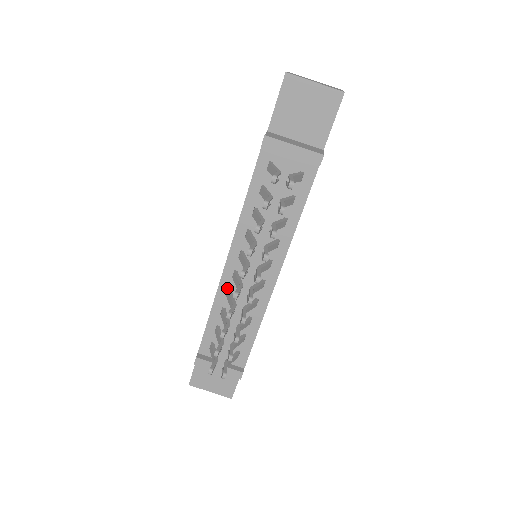
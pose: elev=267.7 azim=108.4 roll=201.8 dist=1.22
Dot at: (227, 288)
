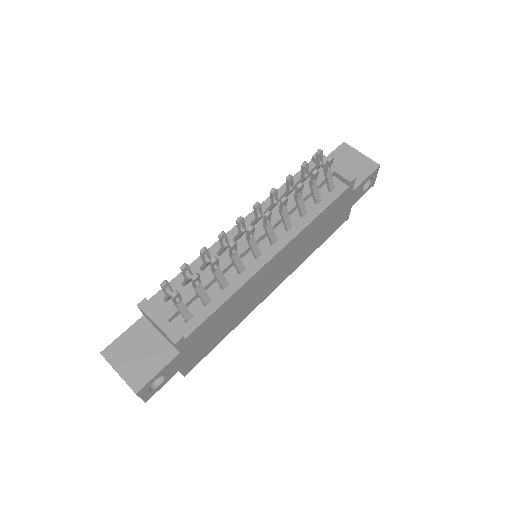
Dot at: occluded
